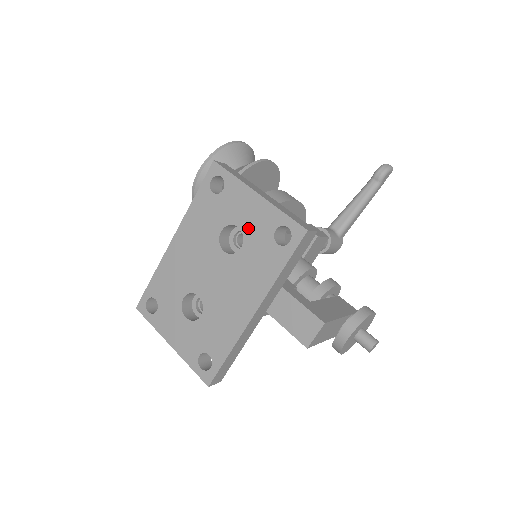
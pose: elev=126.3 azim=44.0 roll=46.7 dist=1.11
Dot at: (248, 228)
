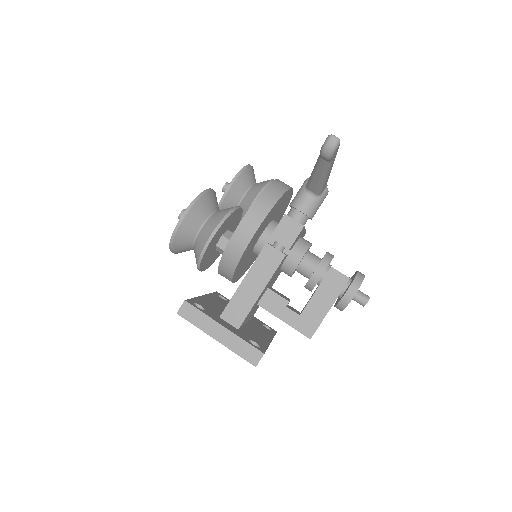
Dot at: occluded
